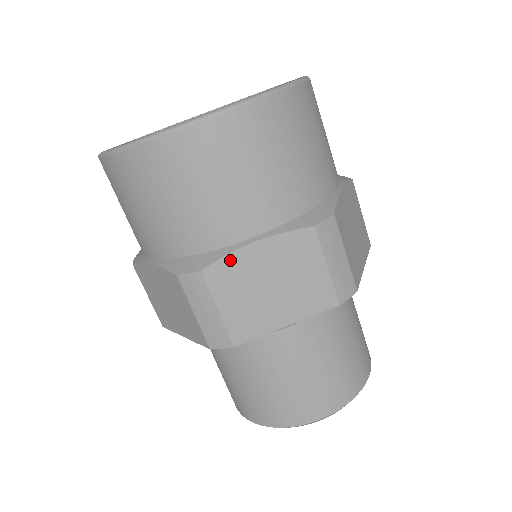
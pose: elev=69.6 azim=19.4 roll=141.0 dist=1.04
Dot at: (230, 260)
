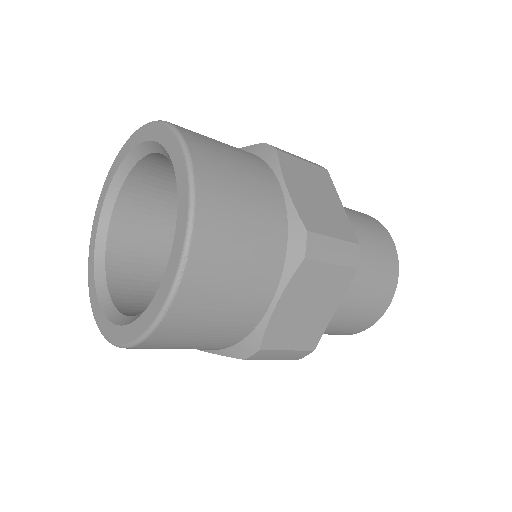
Dot at: occluded
